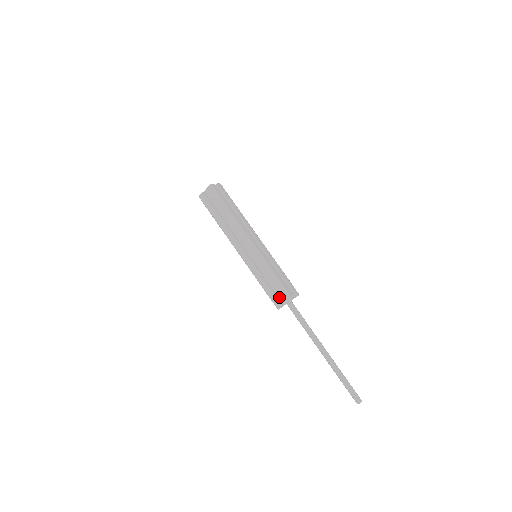
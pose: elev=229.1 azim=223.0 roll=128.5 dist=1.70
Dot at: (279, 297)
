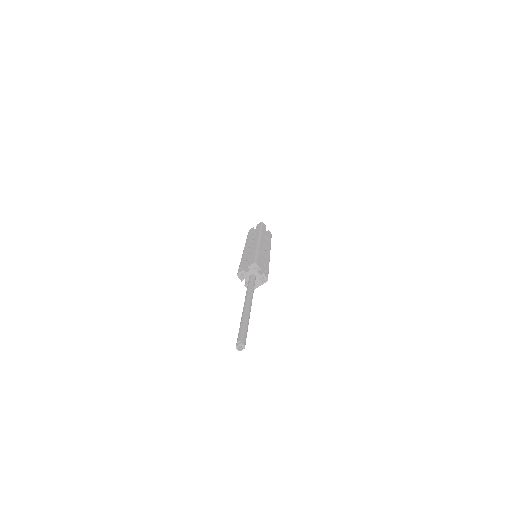
Dot at: (247, 268)
